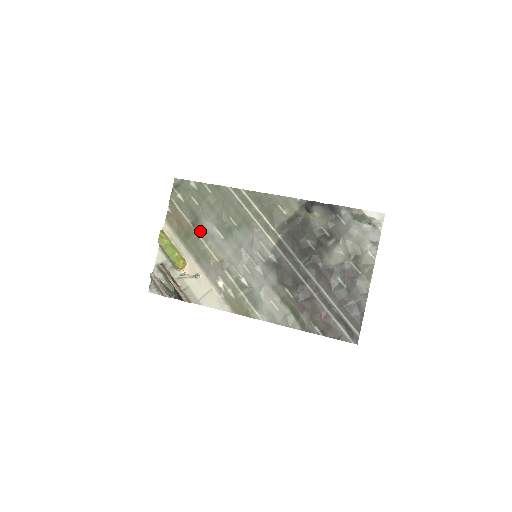
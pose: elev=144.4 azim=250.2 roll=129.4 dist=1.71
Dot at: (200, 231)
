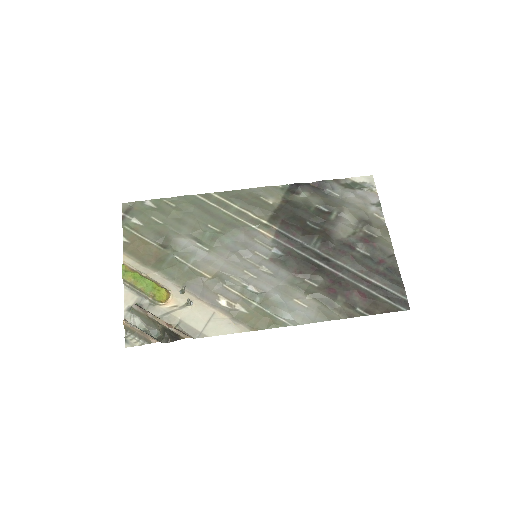
Dot at: (175, 251)
